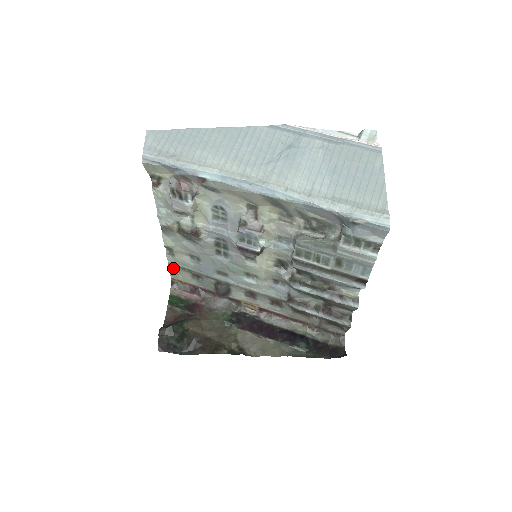
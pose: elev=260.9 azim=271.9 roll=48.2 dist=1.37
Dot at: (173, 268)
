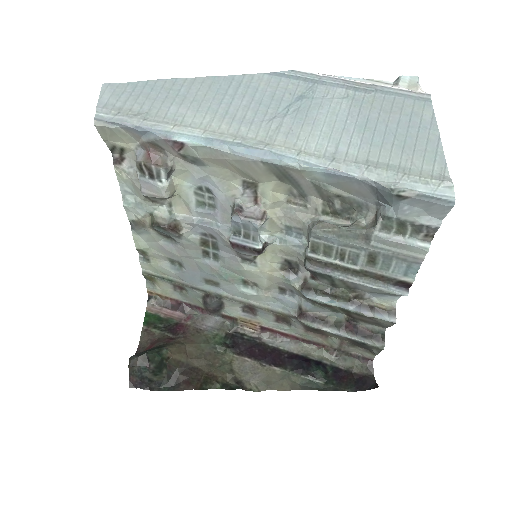
Dot at: (149, 278)
